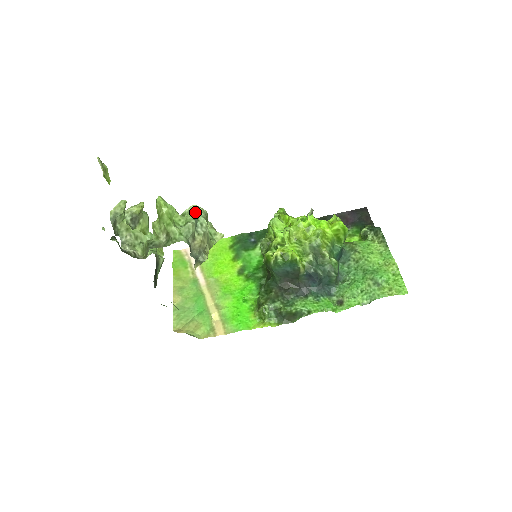
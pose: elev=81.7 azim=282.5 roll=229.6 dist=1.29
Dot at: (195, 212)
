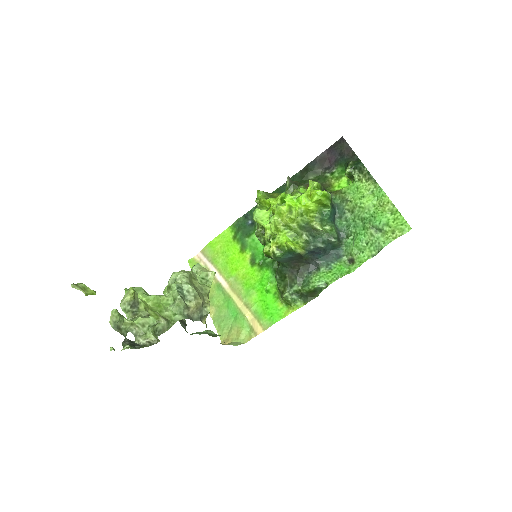
Dot at: (176, 286)
